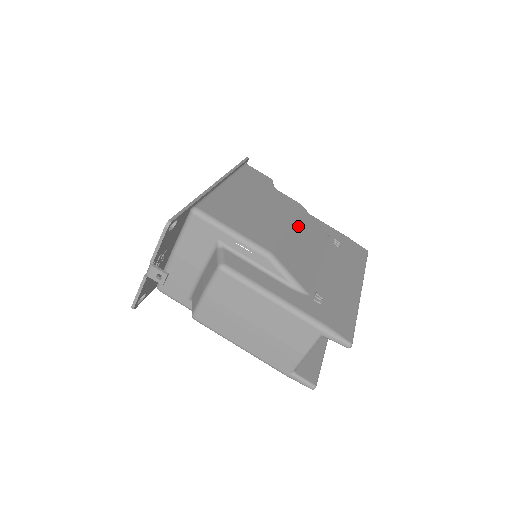
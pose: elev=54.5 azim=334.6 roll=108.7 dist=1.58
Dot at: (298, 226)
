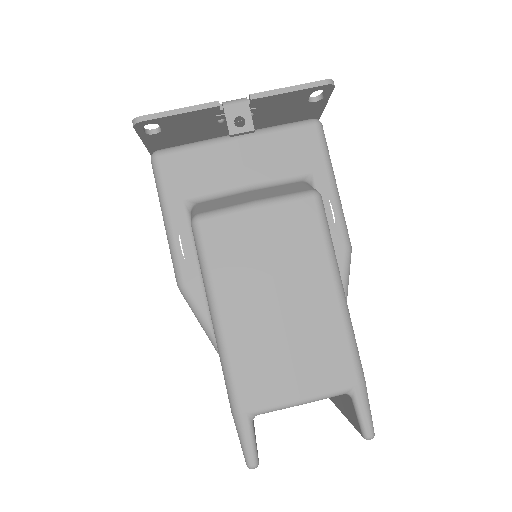
Dot at: occluded
